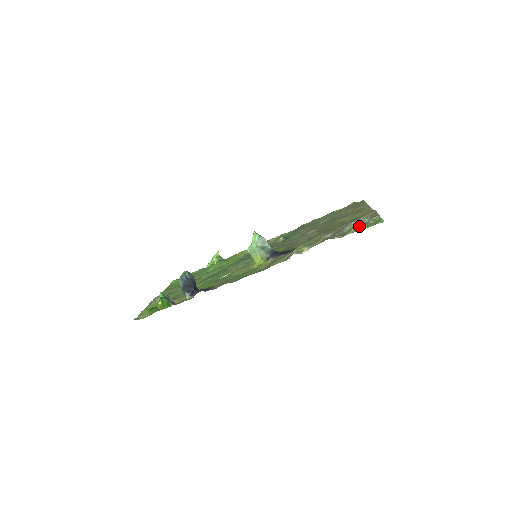
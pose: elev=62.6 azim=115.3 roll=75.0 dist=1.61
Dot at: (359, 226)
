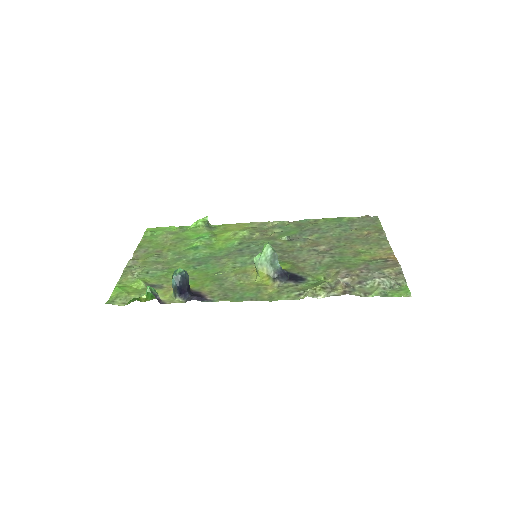
Dot at: (384, 289)
